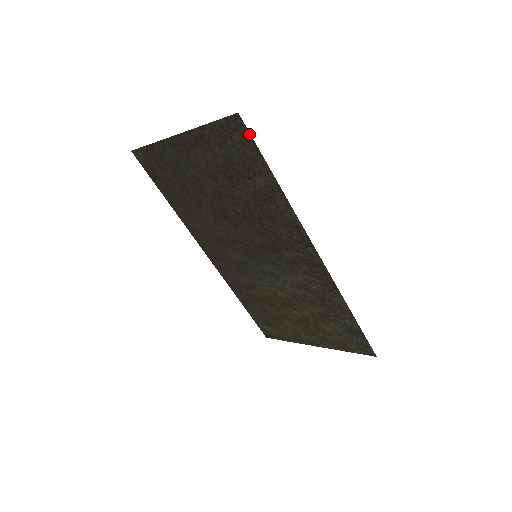
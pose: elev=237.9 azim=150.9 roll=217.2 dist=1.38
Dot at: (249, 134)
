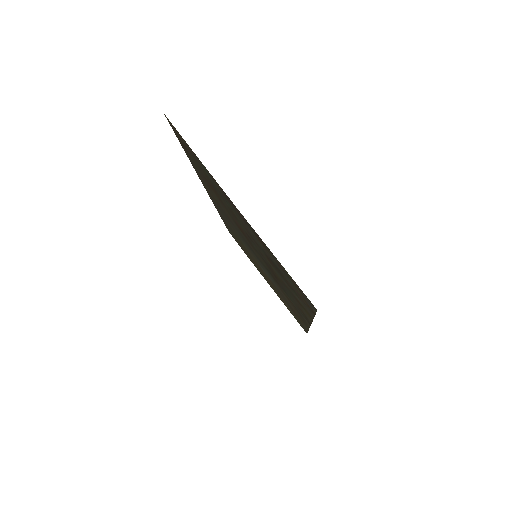
Dot at: (315, 311)
